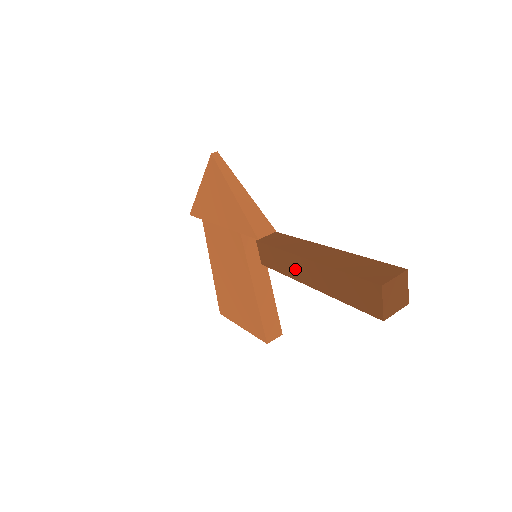
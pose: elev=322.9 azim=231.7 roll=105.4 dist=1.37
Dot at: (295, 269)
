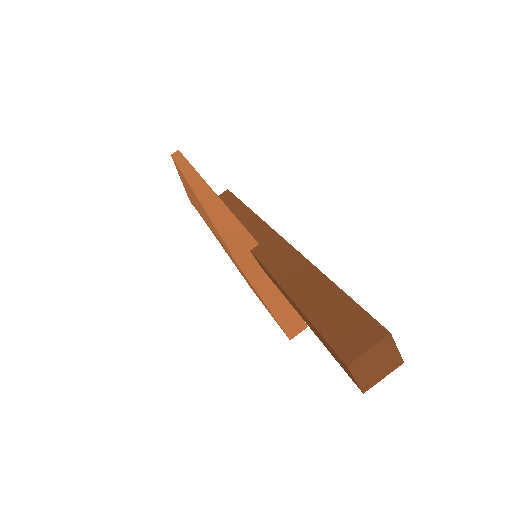
Dot at: (282, 292)
